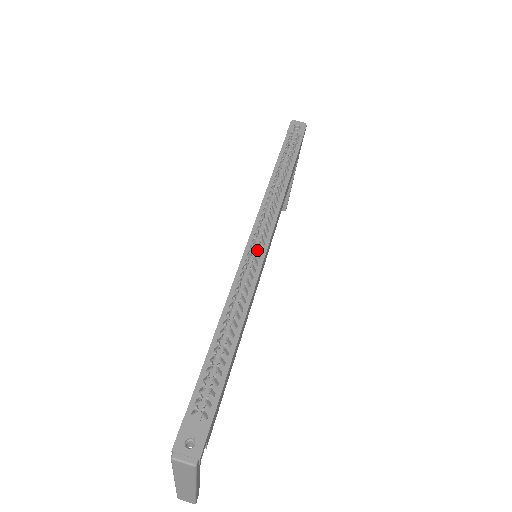
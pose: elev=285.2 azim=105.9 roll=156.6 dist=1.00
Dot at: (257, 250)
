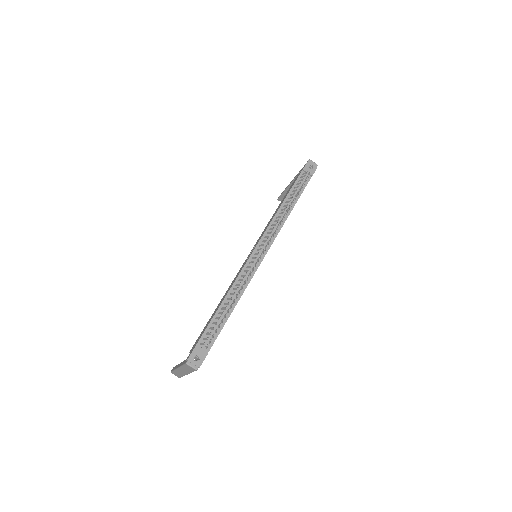
Dot at: (258, 259)
